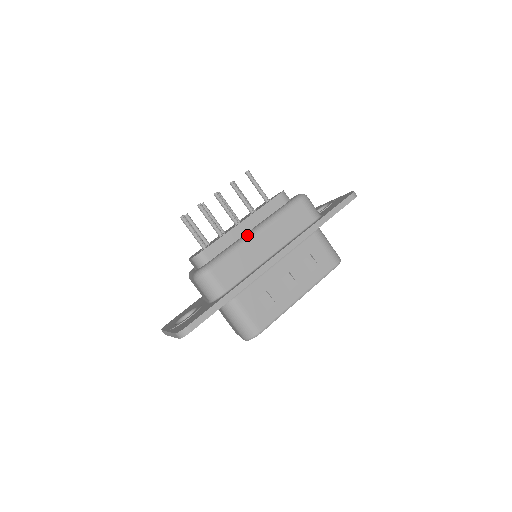
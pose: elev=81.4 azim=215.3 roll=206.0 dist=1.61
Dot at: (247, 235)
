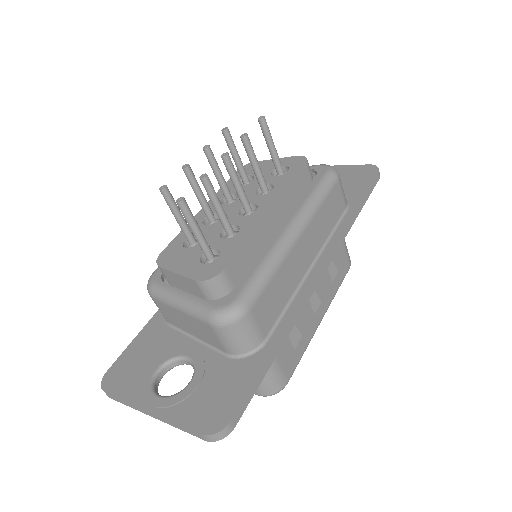
Dot at: (285, 239)
